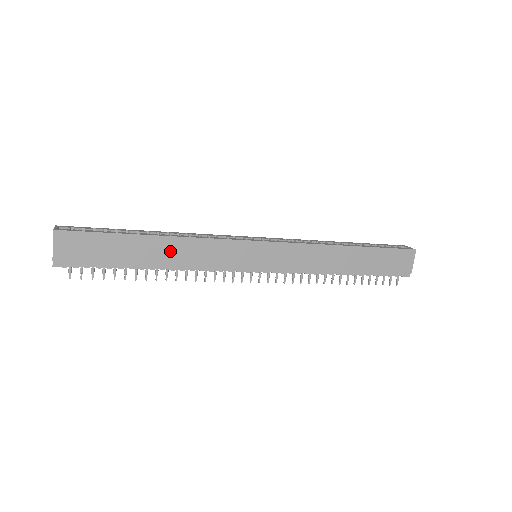
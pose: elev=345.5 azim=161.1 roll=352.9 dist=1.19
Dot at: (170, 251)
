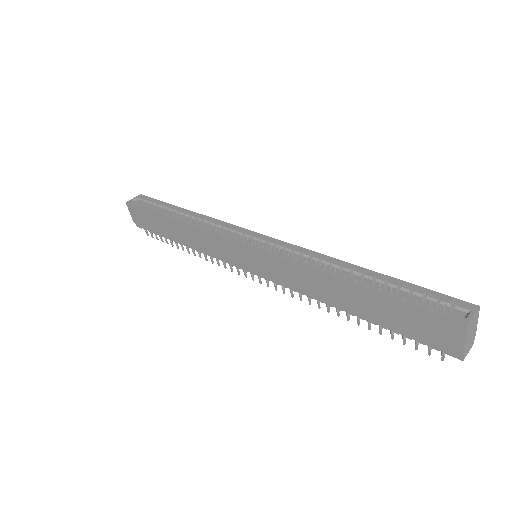
Dot at: (185, 234)
